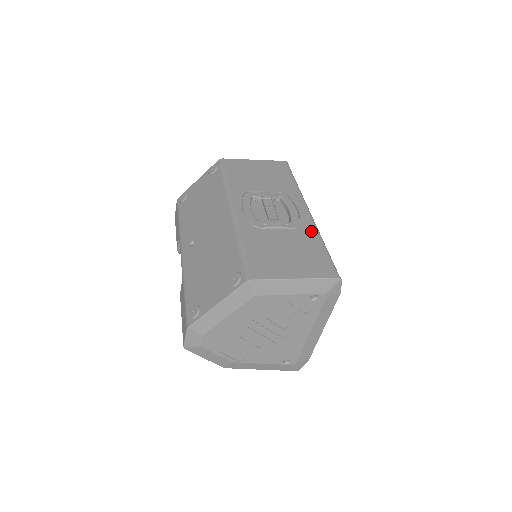
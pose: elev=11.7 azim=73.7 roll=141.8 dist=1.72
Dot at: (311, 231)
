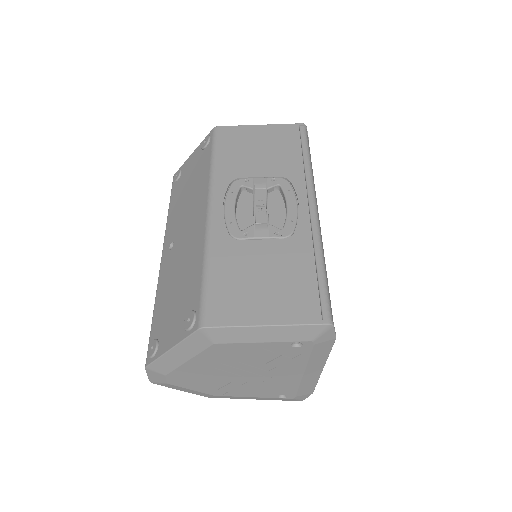
Dot at: (308, 242)
